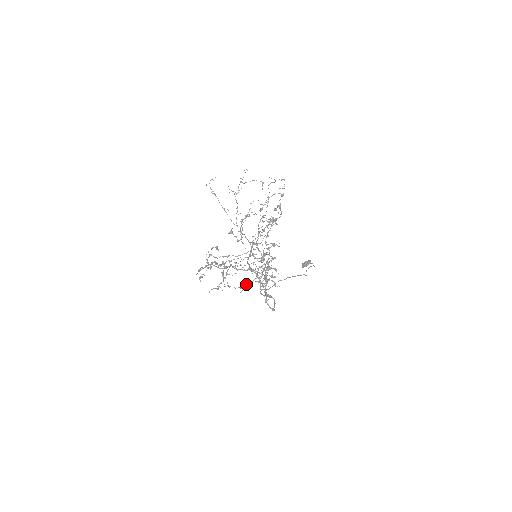
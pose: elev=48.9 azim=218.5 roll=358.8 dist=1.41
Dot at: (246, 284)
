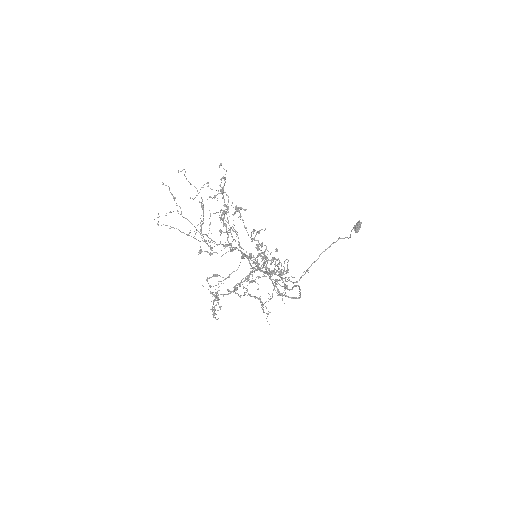
Dot at: occluded
